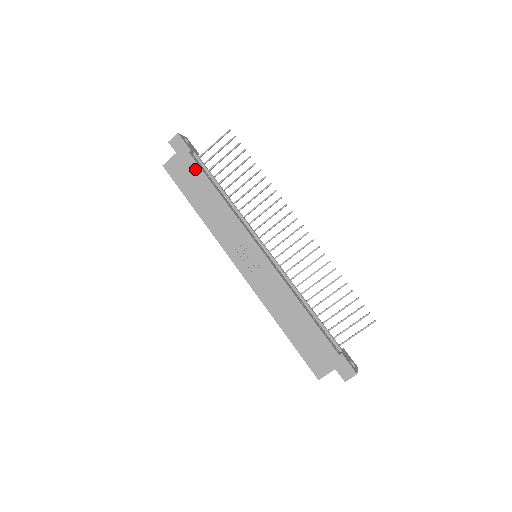
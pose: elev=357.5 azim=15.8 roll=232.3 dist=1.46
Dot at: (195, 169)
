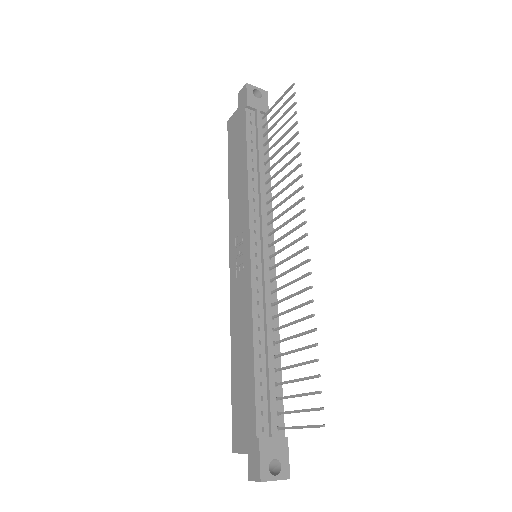
Dot at: (243, 129)
